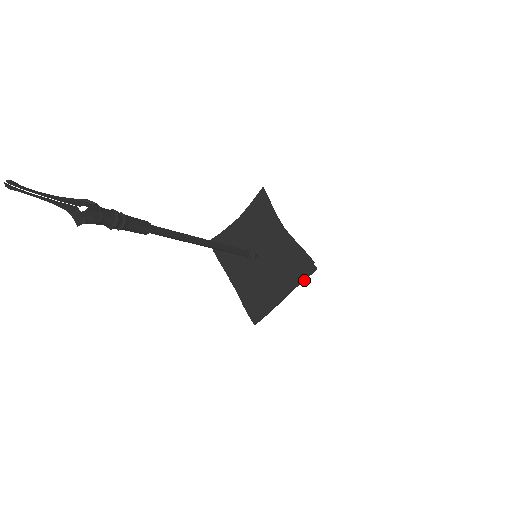
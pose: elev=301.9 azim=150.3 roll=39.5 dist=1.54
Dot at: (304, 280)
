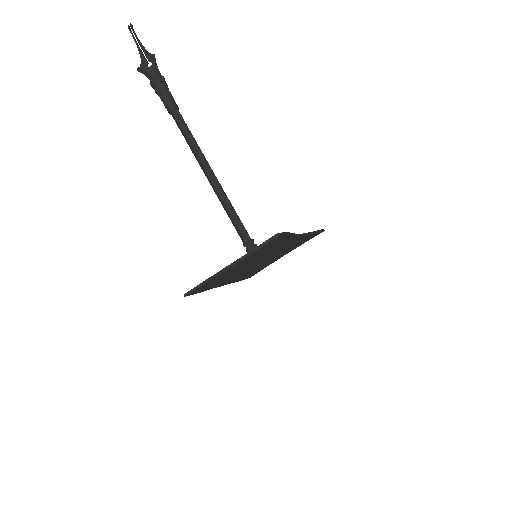
Dot at: (259, 247)
